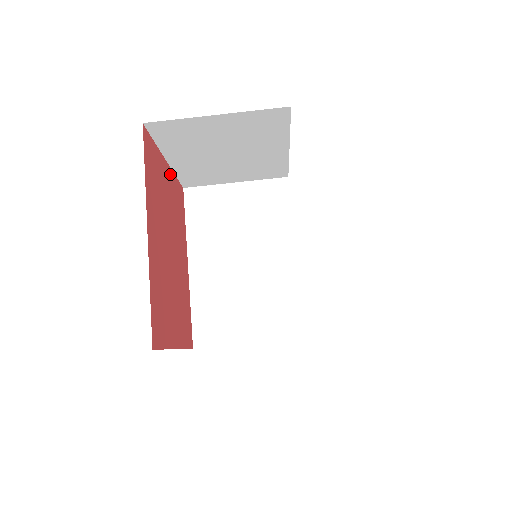
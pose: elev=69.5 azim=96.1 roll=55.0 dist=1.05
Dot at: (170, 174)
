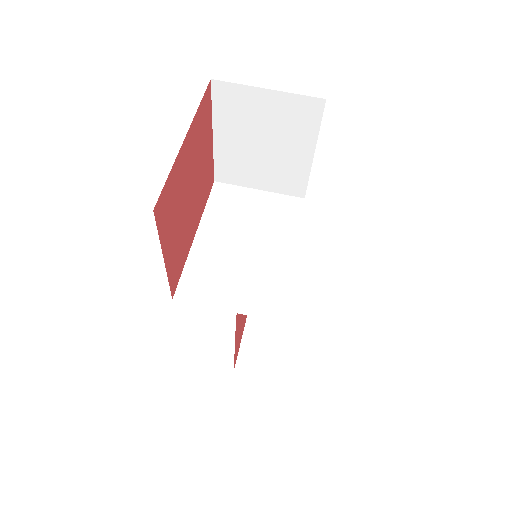
Dot at: (211, 150)
